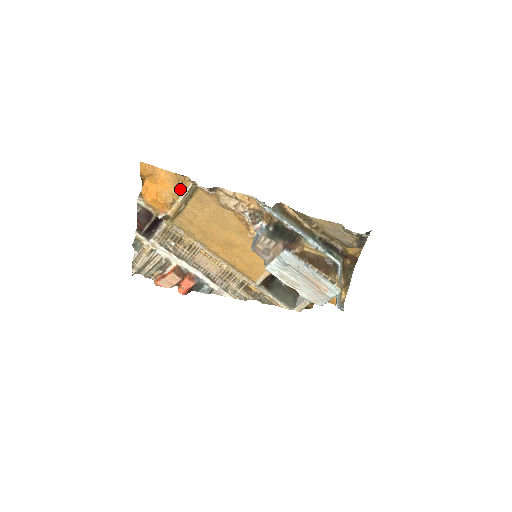
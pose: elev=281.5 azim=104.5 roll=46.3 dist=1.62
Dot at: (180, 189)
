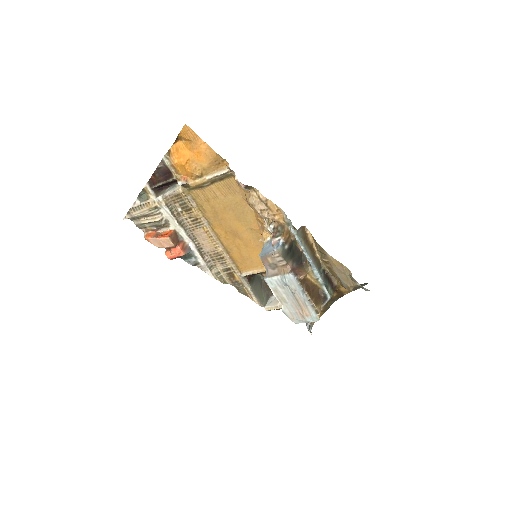
Dot at: (213, 168)
